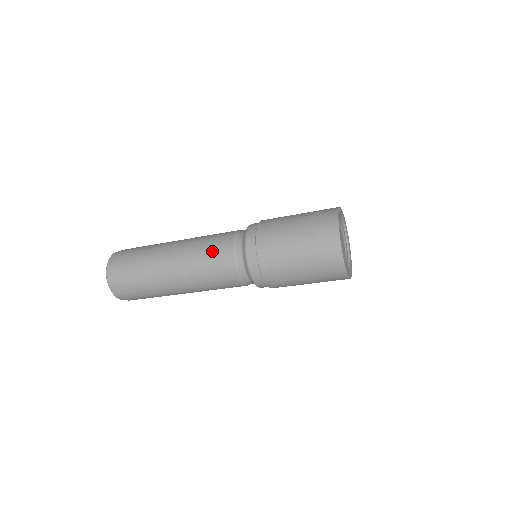
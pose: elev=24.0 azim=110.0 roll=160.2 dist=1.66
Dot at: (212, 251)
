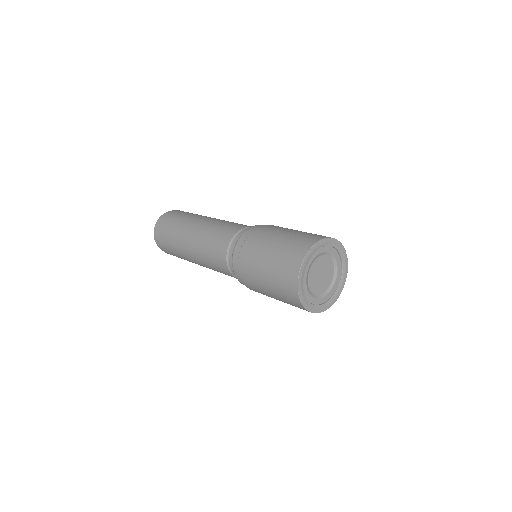
Dot at: (217, 236)
